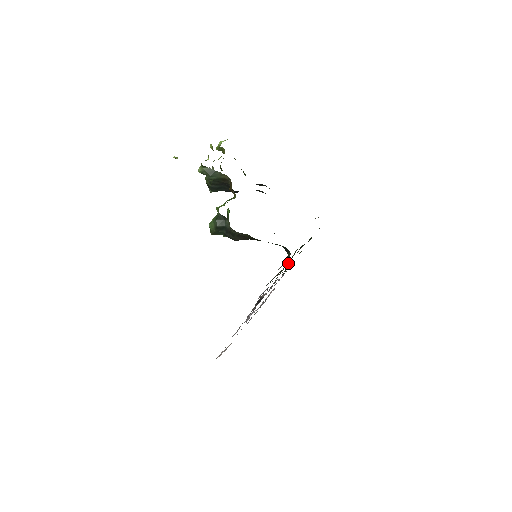
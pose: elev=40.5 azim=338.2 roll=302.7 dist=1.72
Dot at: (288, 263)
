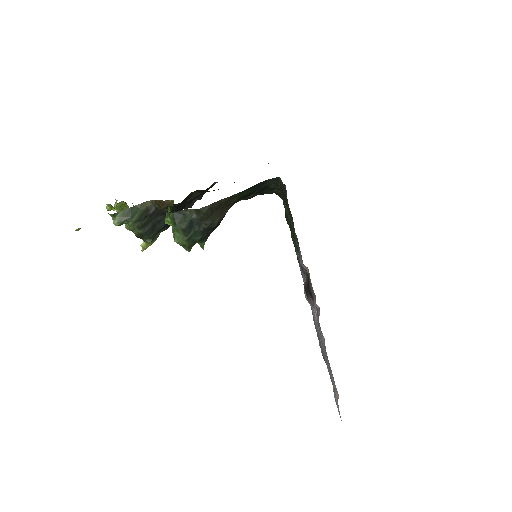
Dot at: (290, 221)
